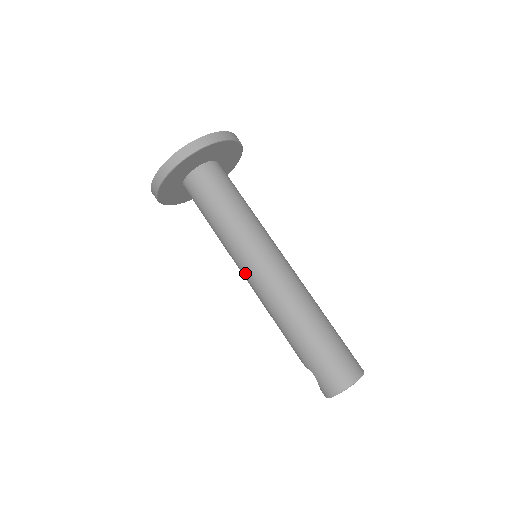
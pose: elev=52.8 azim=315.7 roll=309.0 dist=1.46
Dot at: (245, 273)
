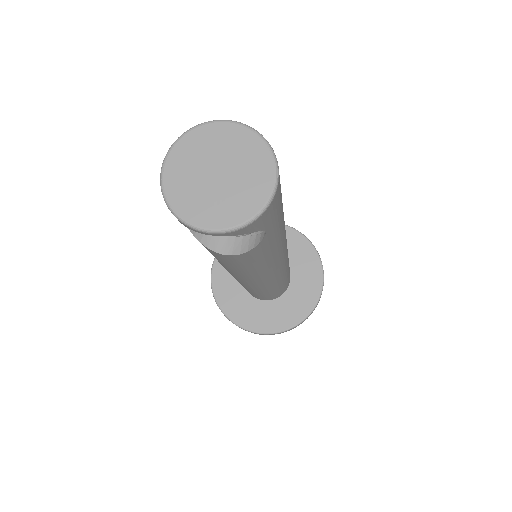
Dot at: occluded
